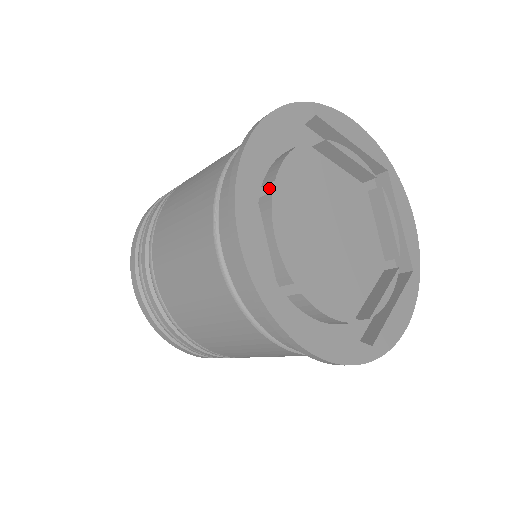
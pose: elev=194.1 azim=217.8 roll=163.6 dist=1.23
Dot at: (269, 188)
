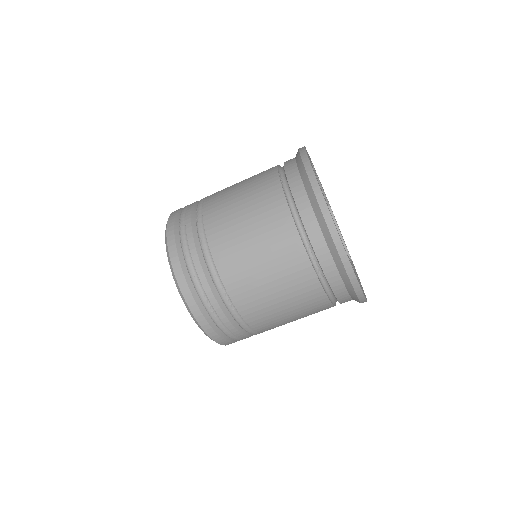
Dot at: occluded
